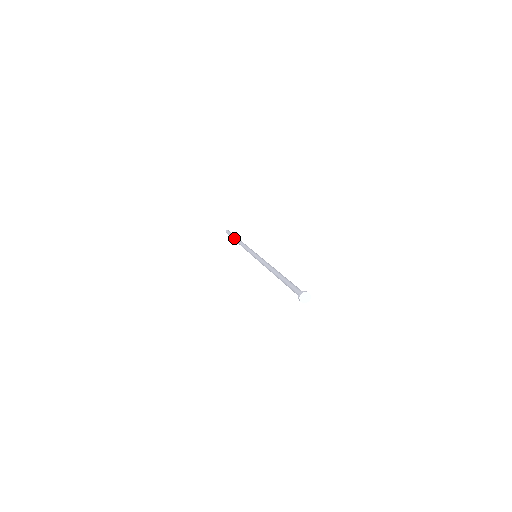
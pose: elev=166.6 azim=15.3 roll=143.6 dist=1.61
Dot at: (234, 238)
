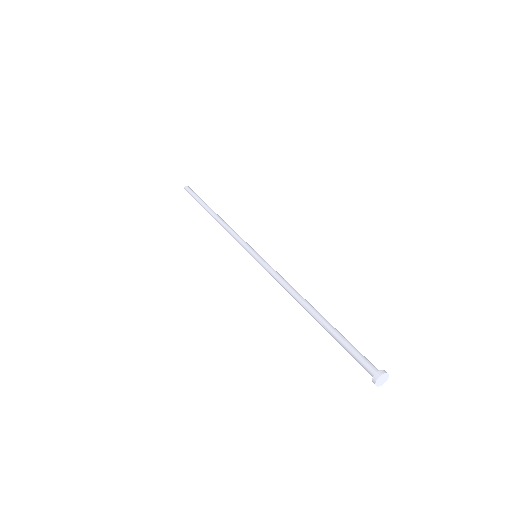
Dot at: (206, 206)
